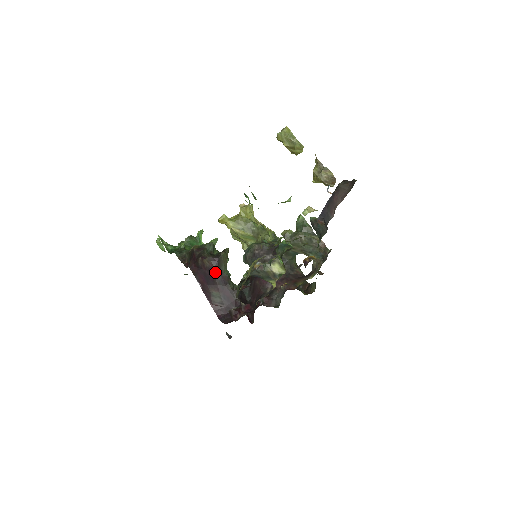
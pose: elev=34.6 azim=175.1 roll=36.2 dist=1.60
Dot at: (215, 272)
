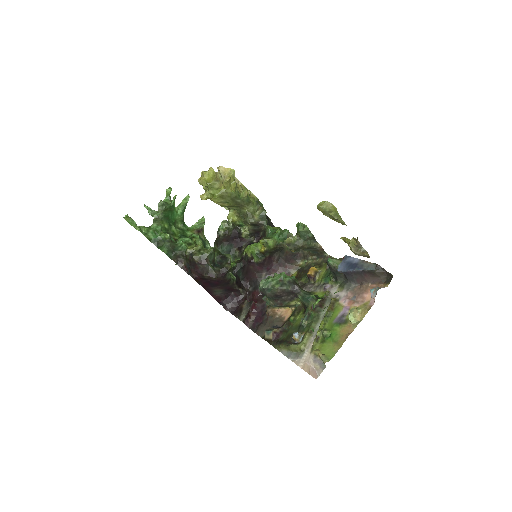
Dot at: (221, 281)
